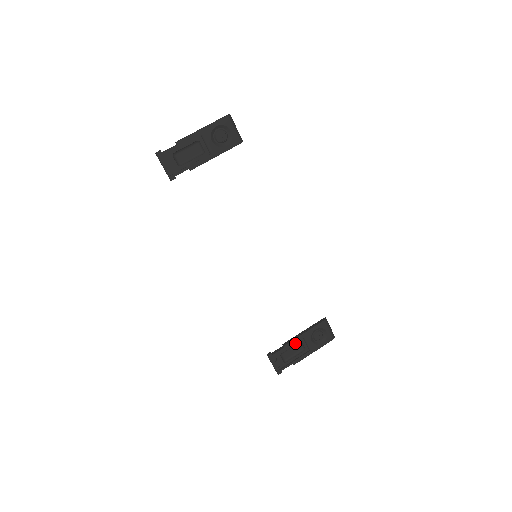
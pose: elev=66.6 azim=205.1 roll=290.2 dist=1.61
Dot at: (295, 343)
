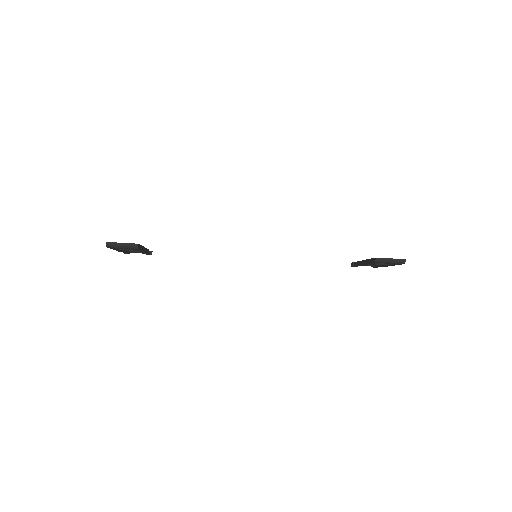
Dot at: occluded
